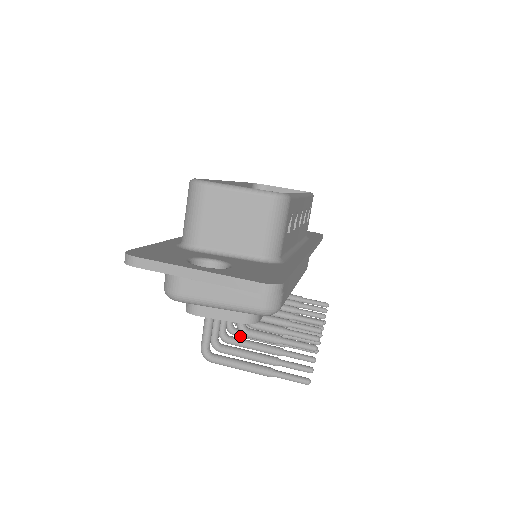
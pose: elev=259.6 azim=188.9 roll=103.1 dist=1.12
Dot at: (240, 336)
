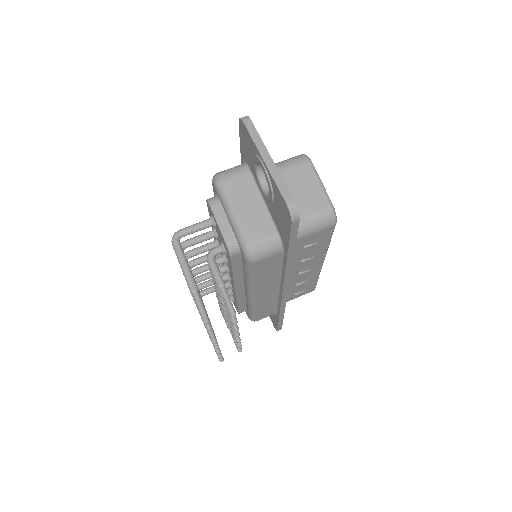
Dot at: occluded
